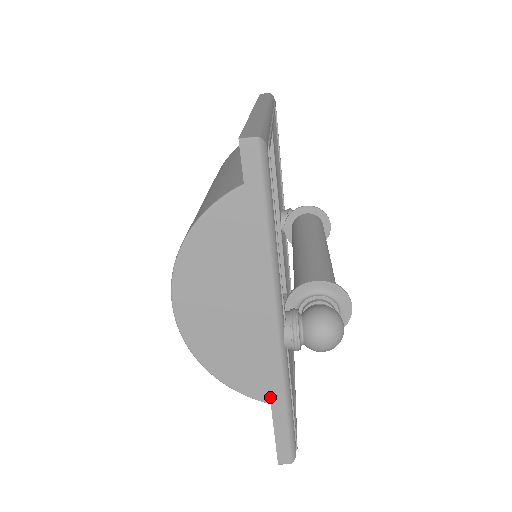
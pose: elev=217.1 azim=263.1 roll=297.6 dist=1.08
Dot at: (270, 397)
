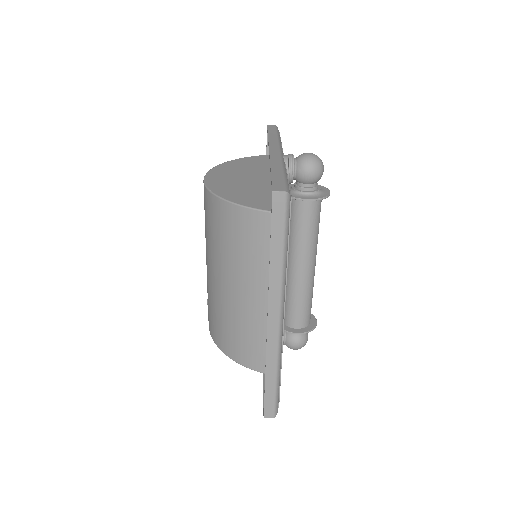
Dot at: (270, 166)
